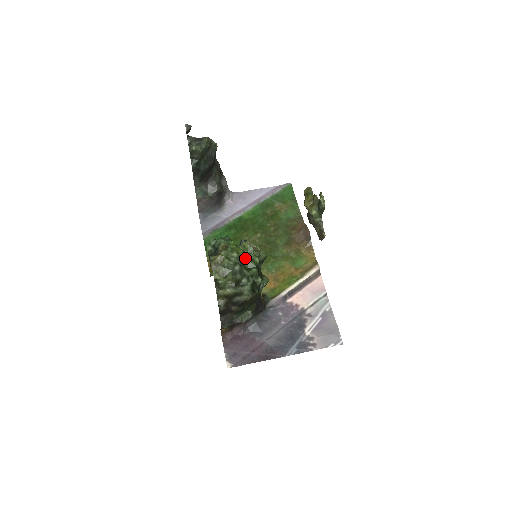
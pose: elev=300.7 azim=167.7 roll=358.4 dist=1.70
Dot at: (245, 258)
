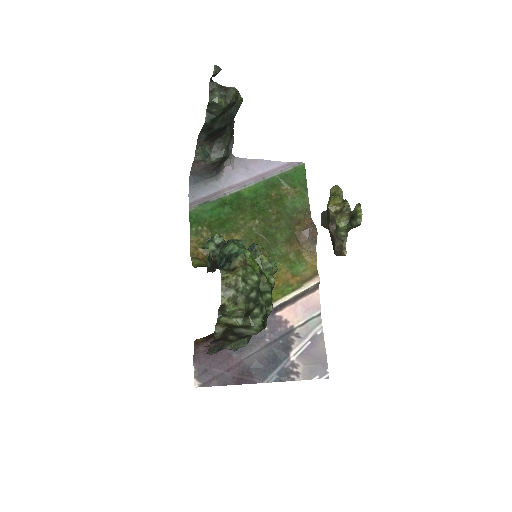
Dot at: (261, 278)
